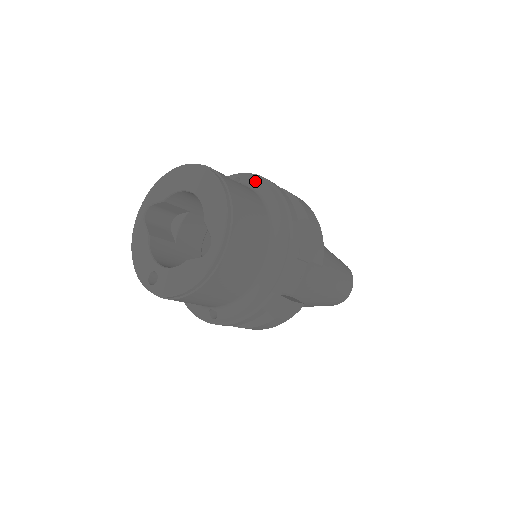
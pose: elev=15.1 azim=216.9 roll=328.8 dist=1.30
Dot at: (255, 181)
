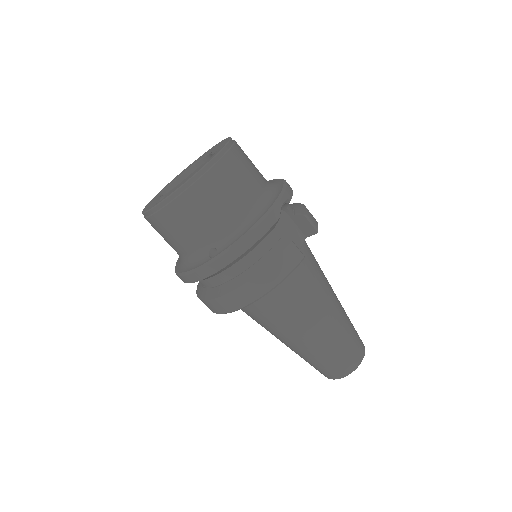
Dot at: occluded
